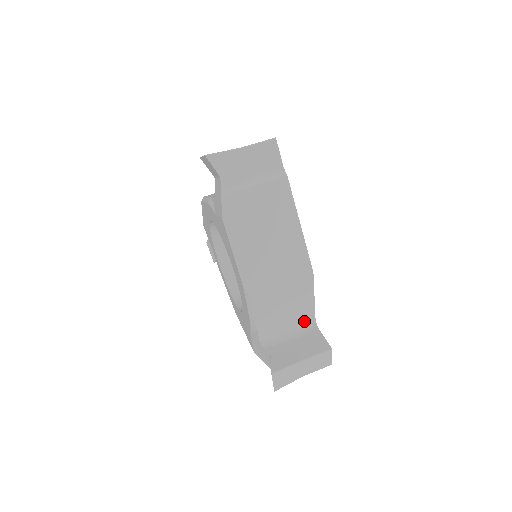
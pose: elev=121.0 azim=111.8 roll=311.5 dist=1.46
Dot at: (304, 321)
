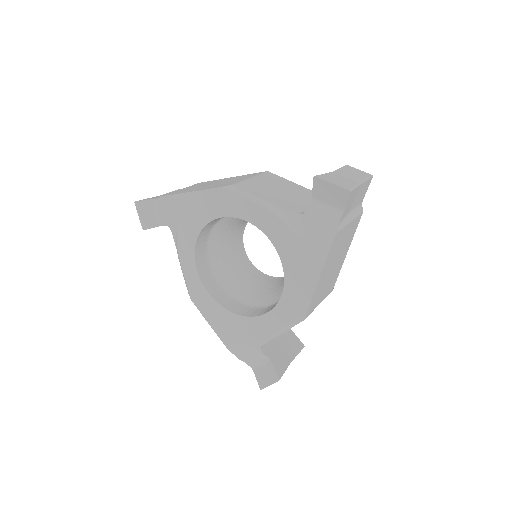
Dot at: occluded
